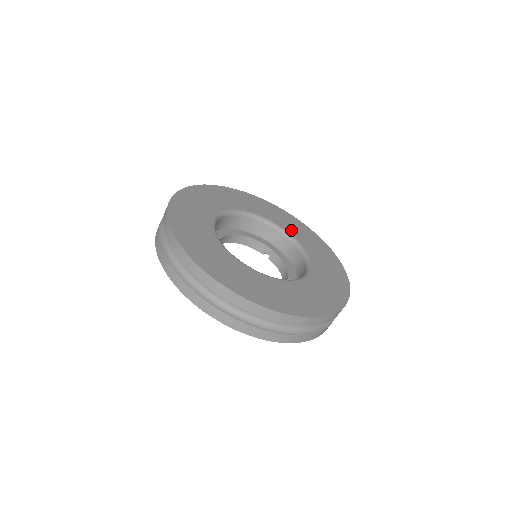
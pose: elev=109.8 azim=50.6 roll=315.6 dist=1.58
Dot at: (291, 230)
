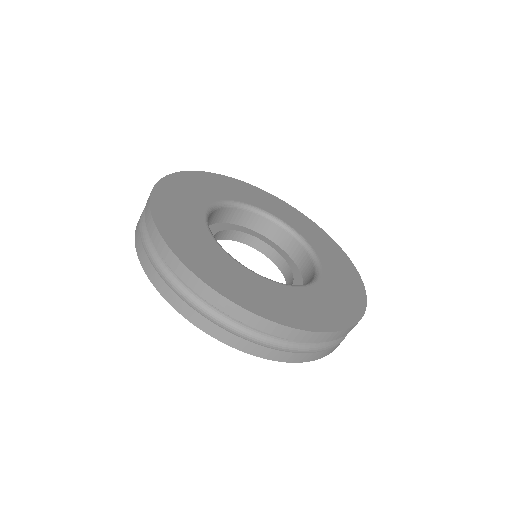
Dot at: (330, 276)
